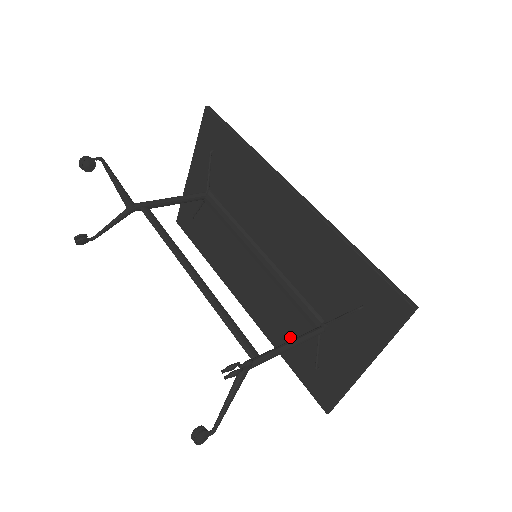
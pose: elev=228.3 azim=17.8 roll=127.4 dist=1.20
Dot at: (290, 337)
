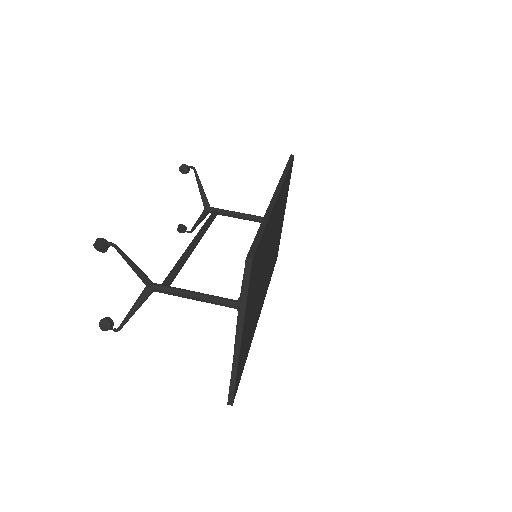
Dot at: occluded
